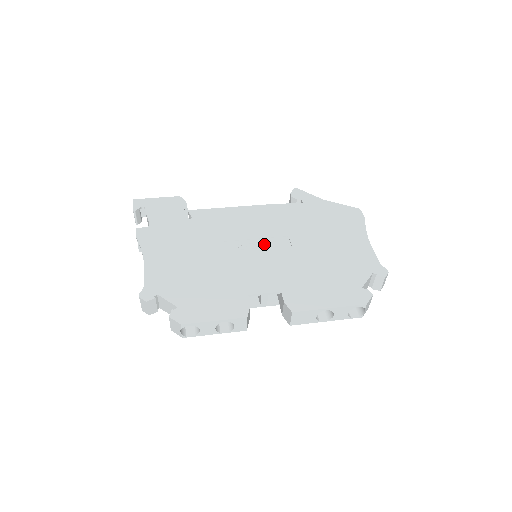
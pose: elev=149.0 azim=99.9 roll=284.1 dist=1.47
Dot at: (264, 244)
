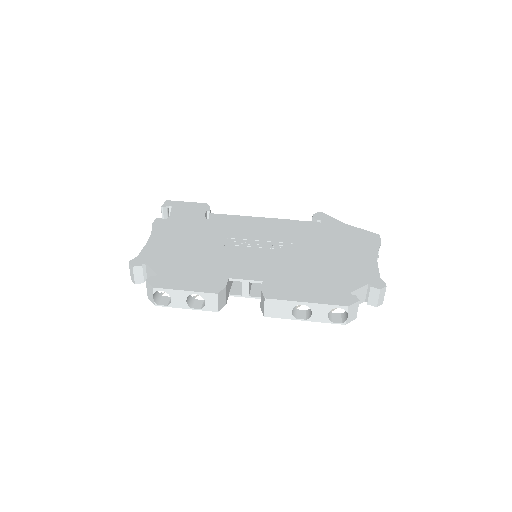
Dot at: (266, 245)
